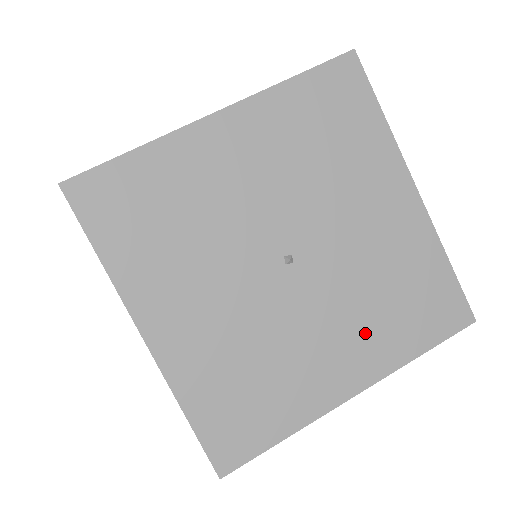
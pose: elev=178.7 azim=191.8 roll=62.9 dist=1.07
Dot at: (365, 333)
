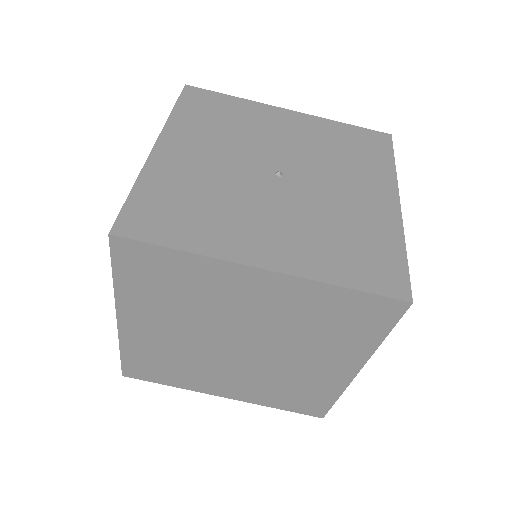
Dot at: (303, 240)
